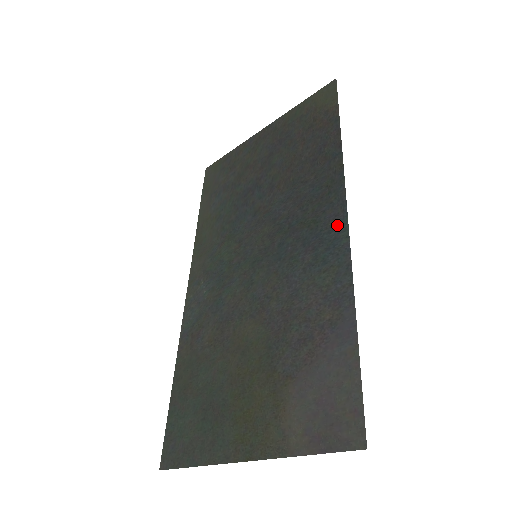
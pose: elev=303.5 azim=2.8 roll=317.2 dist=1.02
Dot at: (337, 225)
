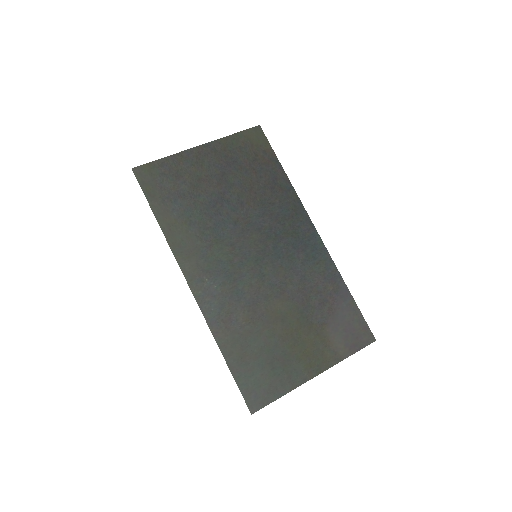
Dot at: (313, 236)
